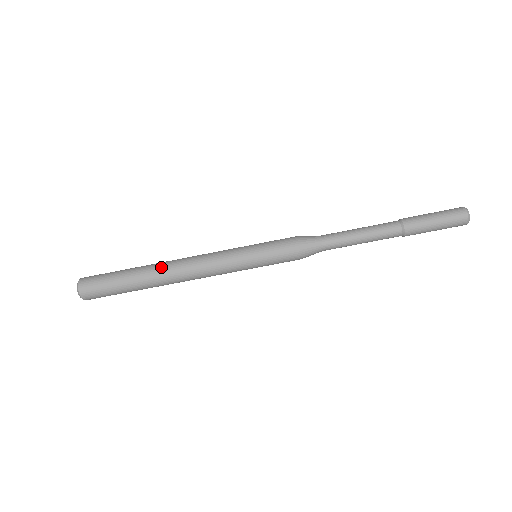
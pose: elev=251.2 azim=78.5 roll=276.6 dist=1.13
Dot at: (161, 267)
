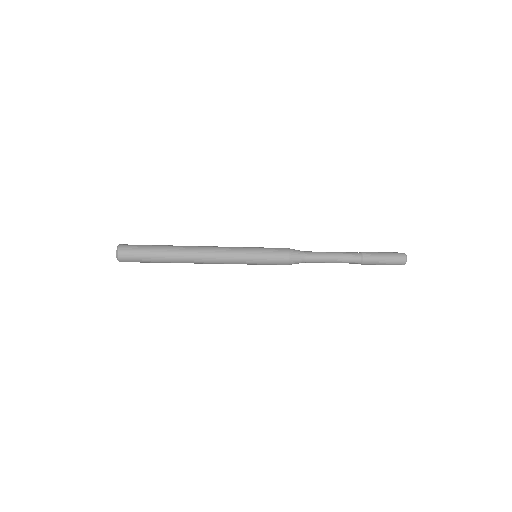
Dot at: (185, 257)
